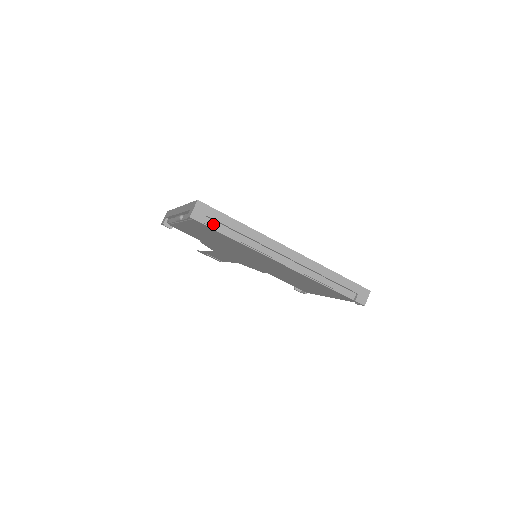
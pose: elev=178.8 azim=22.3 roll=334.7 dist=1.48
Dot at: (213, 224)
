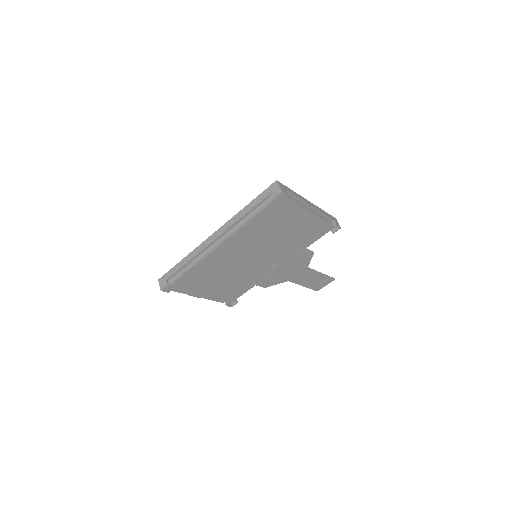
Dot at: (174, 279)
